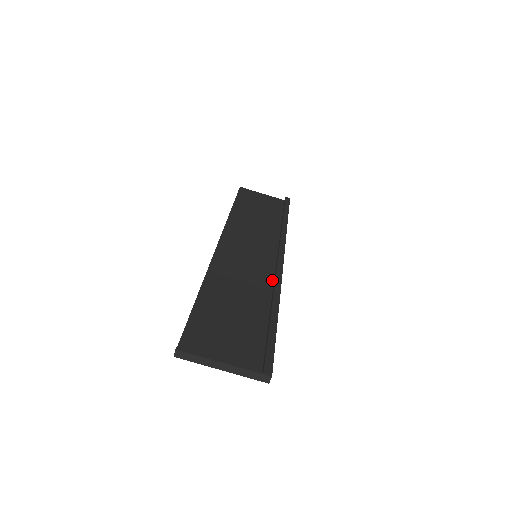
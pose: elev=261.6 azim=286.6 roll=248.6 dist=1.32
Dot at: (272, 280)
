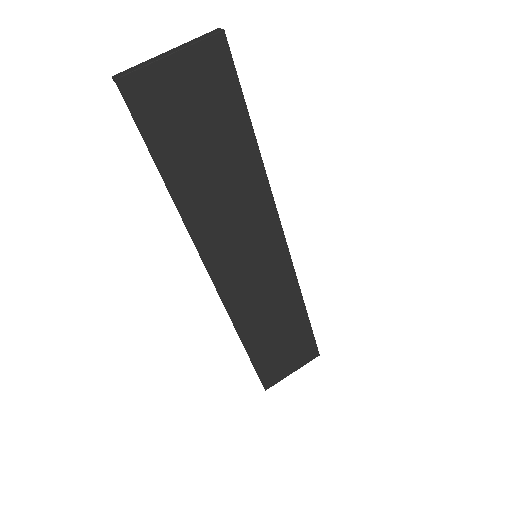
Dot at: (265, 210)
